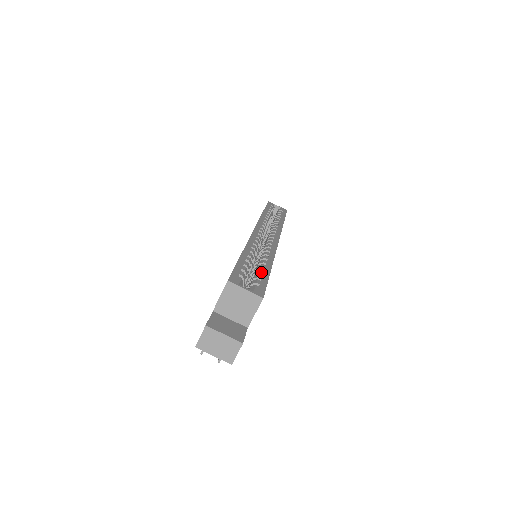
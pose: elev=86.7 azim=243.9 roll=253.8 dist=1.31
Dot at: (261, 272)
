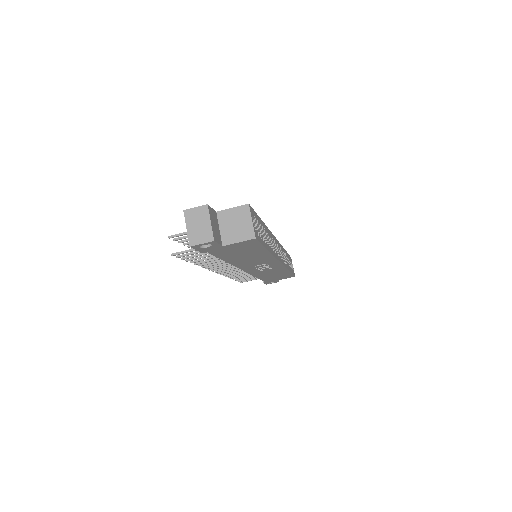
Dot at: occluded
